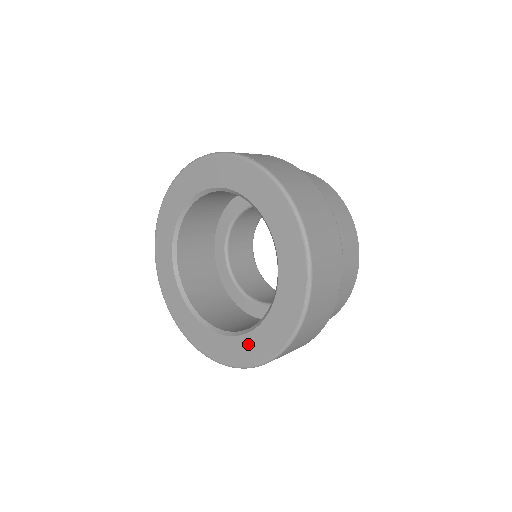
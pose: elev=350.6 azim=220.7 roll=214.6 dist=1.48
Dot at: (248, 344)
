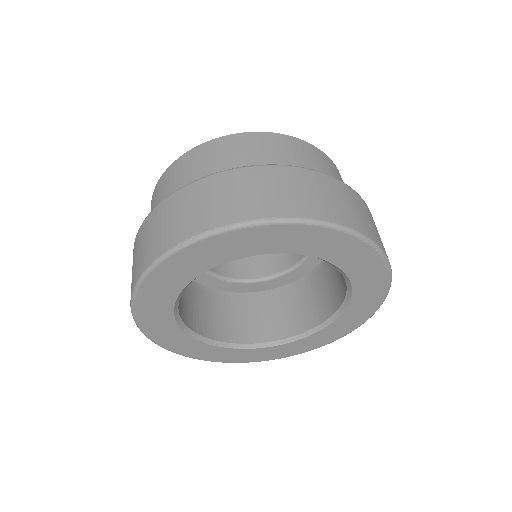
Dot at: (351, 315)
